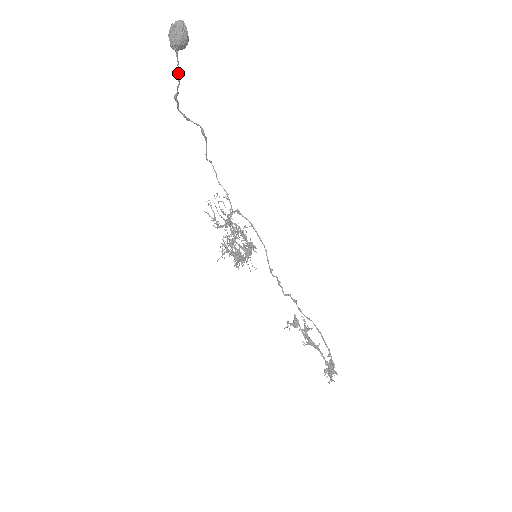
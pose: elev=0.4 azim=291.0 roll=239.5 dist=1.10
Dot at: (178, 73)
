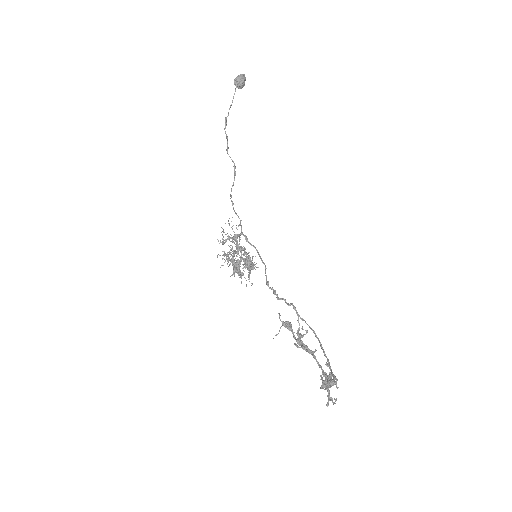
Dot at: (233, 97)
